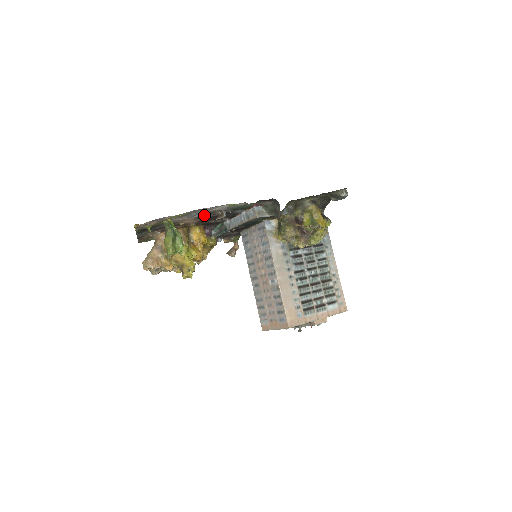
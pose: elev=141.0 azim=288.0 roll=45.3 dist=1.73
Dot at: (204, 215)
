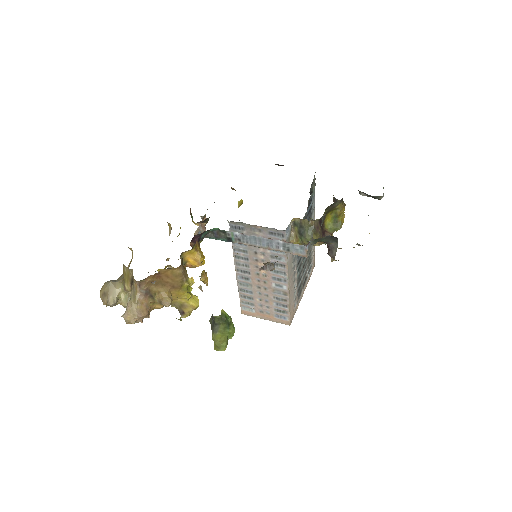
Dot at: occluded
